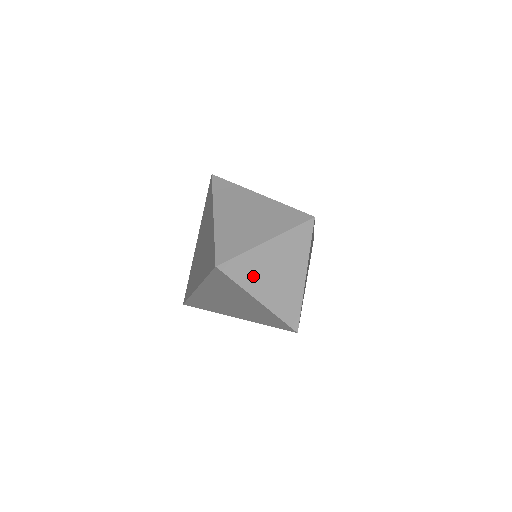
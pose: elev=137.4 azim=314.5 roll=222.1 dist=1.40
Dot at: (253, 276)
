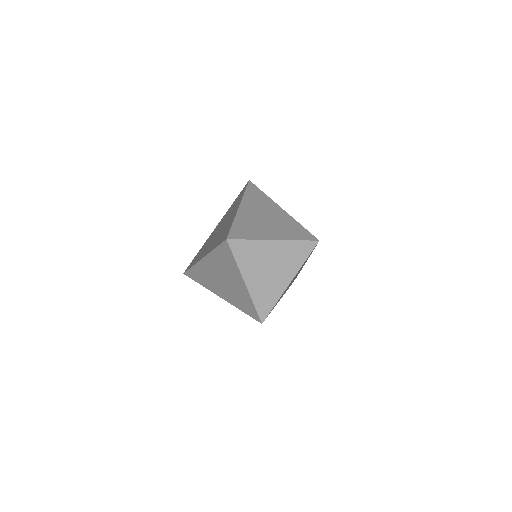
Dot at: (251, 263)
